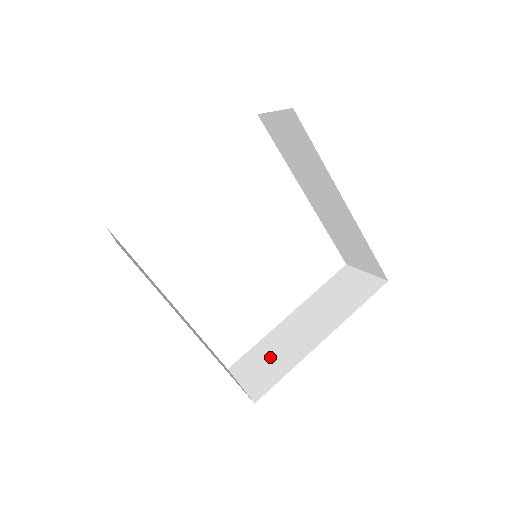
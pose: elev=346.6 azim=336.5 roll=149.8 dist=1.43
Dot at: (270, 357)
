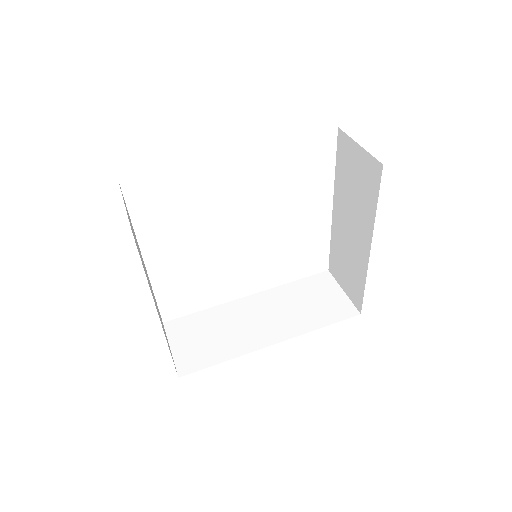
Dot at: (346, 264)
